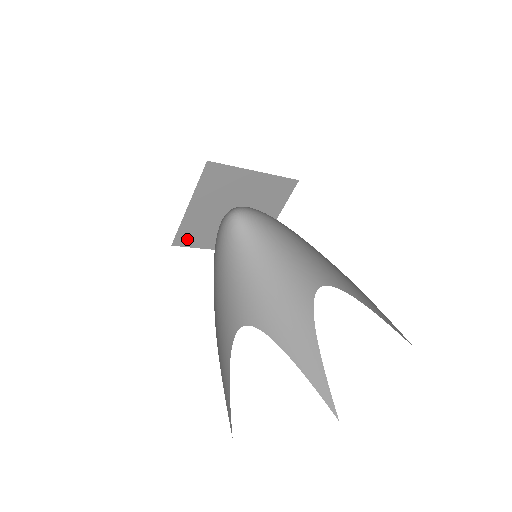
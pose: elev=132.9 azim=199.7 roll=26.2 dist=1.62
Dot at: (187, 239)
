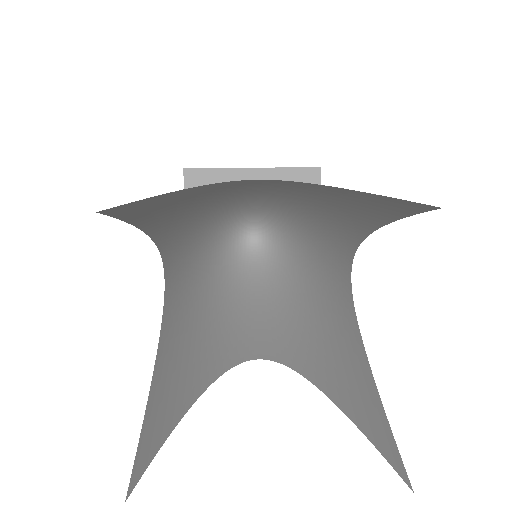
Dot at: occluded
